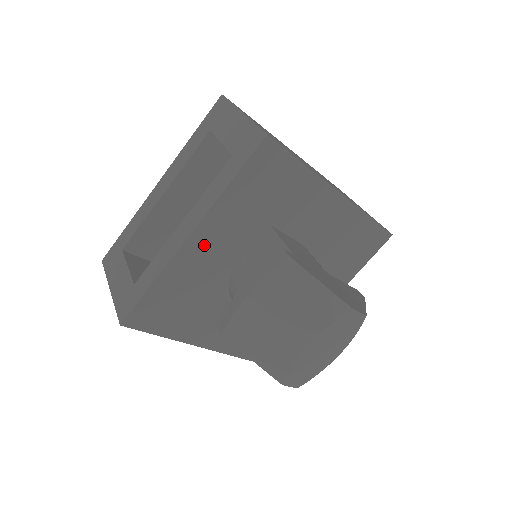
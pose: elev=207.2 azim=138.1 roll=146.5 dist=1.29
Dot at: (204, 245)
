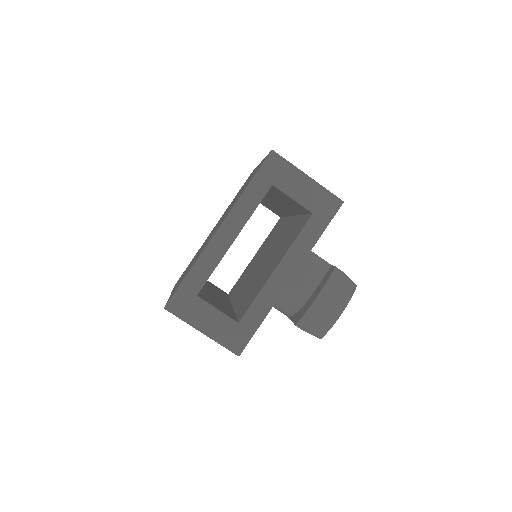
Dot at: occluded
